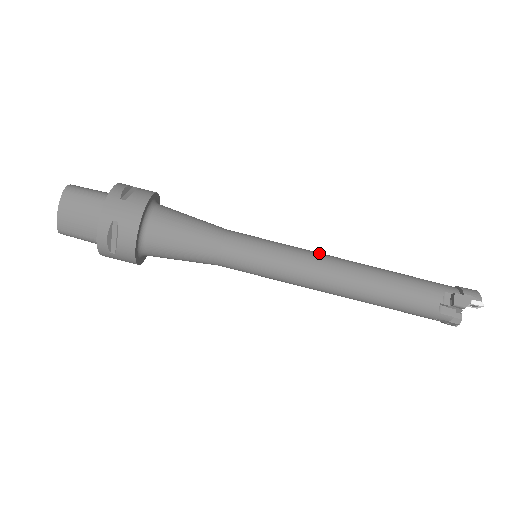
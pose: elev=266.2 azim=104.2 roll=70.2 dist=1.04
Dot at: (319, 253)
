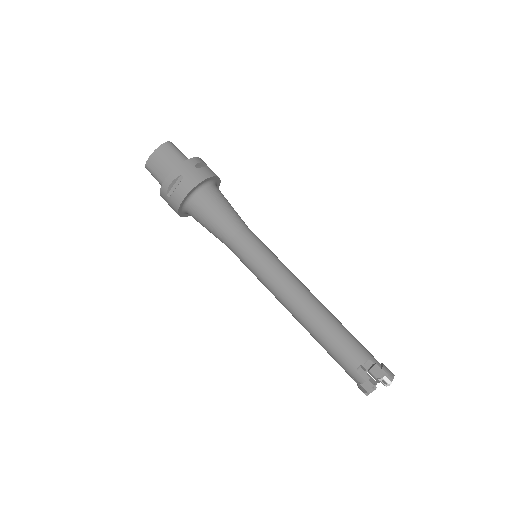
Dot at: occluded
